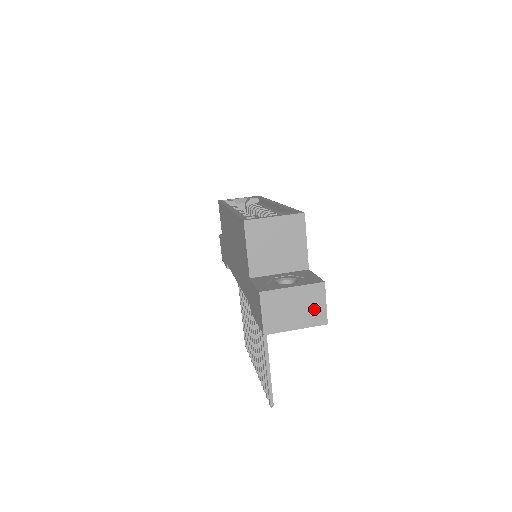
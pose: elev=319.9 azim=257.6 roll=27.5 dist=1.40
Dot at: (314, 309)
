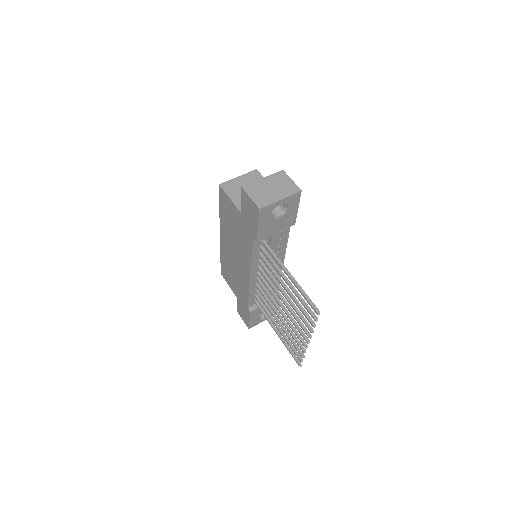
Dot at: (286, 185)
